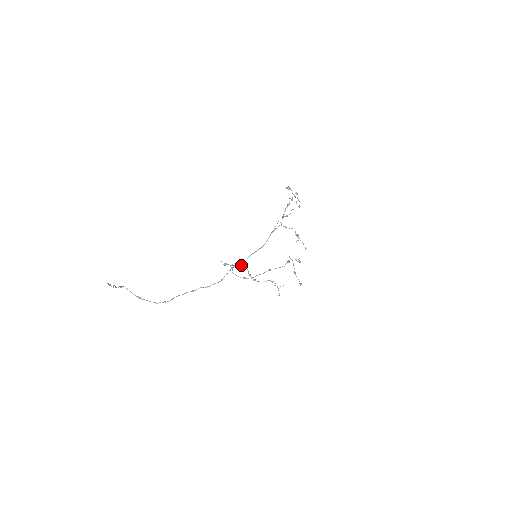
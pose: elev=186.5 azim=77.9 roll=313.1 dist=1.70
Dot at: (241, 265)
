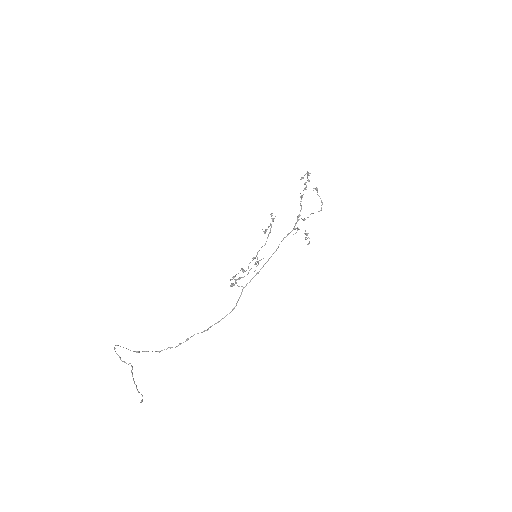
Dot at: (240, 270)
